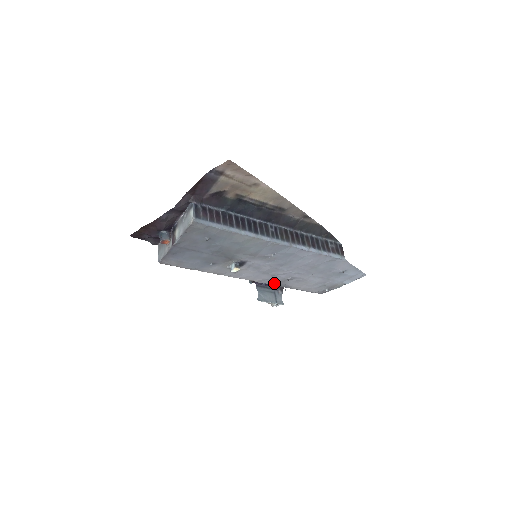
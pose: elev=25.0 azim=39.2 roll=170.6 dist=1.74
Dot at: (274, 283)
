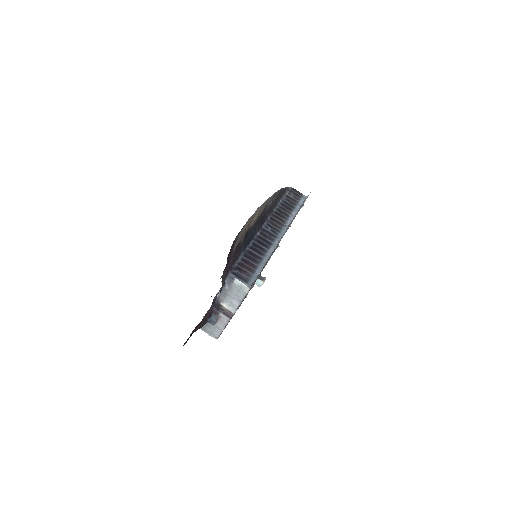
Dot at: occluded
